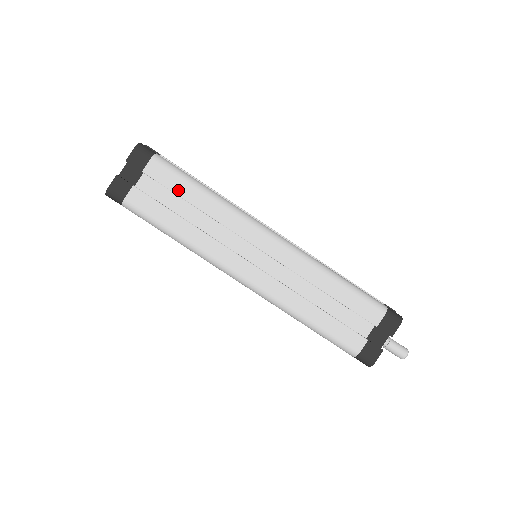
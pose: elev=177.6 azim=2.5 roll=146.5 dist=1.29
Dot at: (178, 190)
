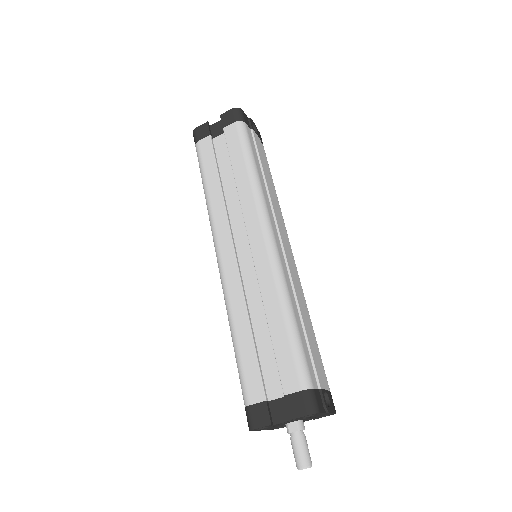
Dot at: (233, 155)
